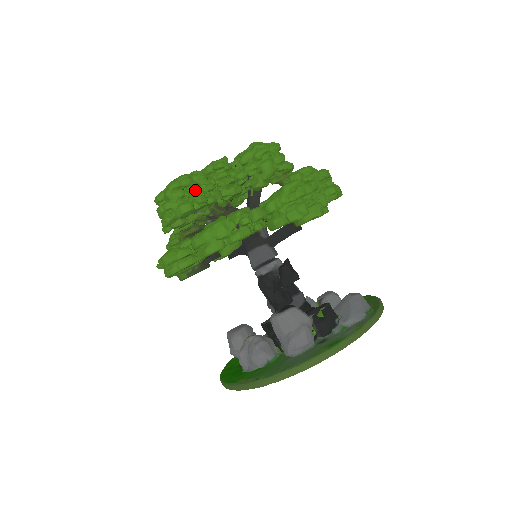
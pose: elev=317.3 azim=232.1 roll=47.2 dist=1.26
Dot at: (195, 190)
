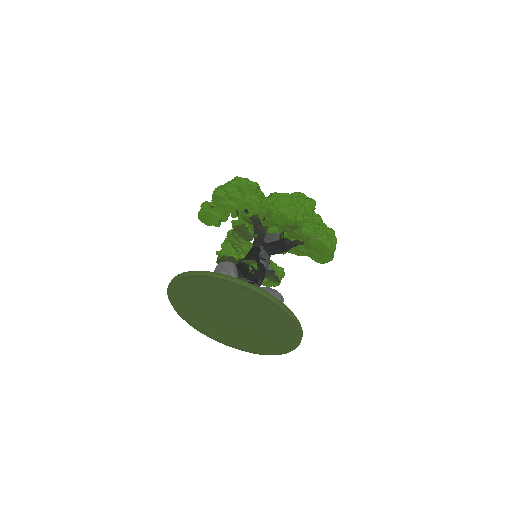
Dot at: (244, 183)
